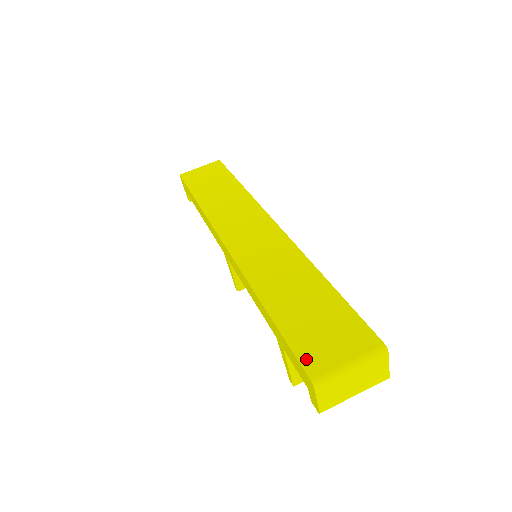
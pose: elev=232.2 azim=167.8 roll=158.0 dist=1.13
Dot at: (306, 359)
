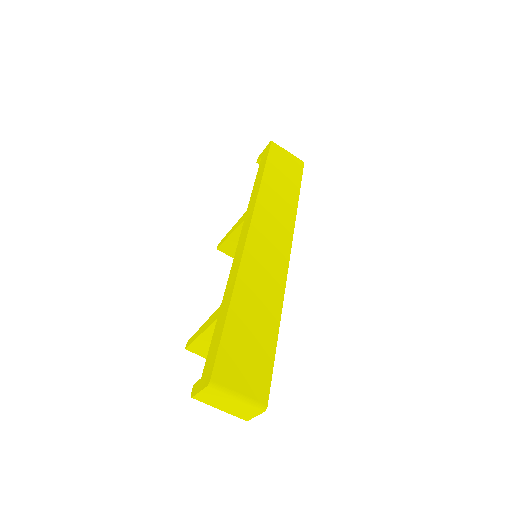
Dot at: (220, 365)
